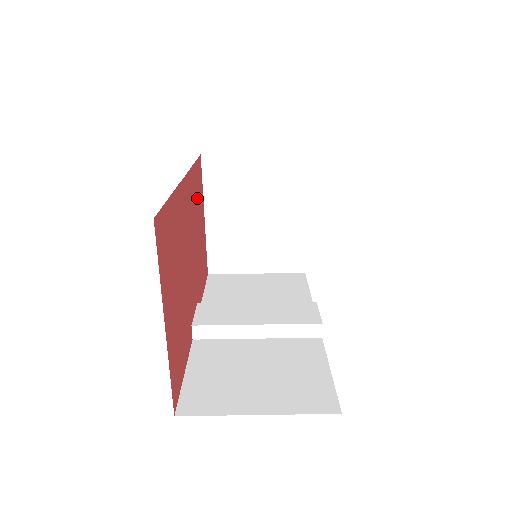
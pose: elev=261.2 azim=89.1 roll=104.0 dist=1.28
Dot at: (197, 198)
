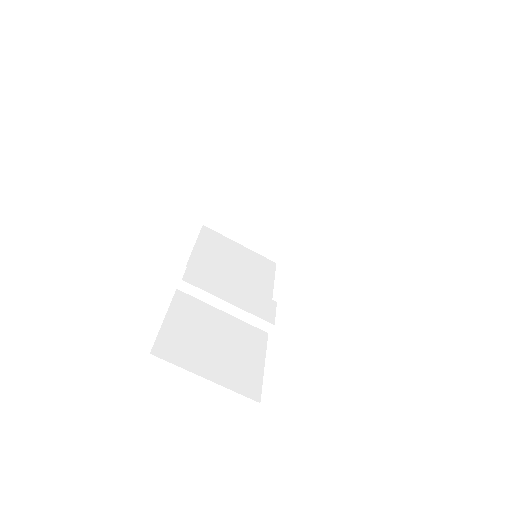
Dot at: occluded
